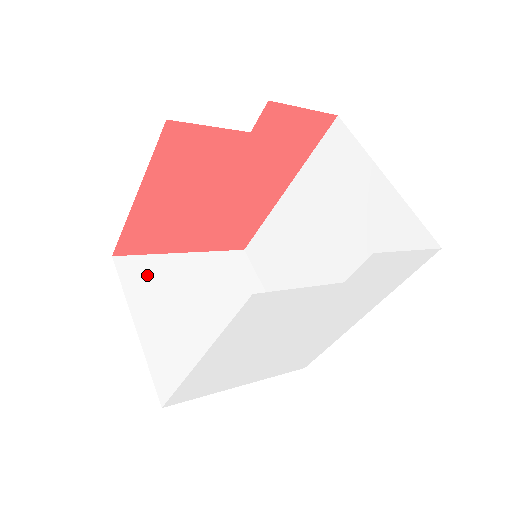
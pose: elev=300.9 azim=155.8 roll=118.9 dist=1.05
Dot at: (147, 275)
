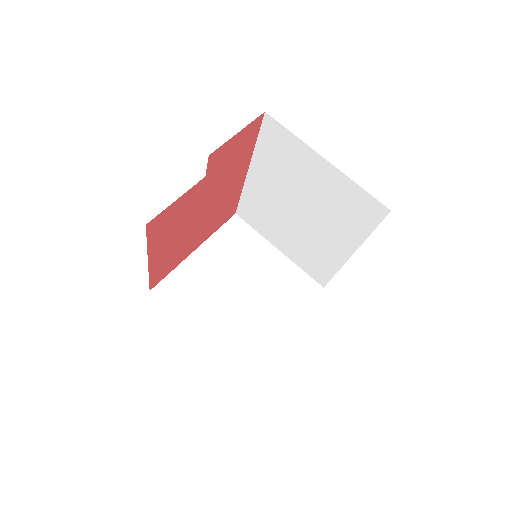
Dot at: (181, 289)
